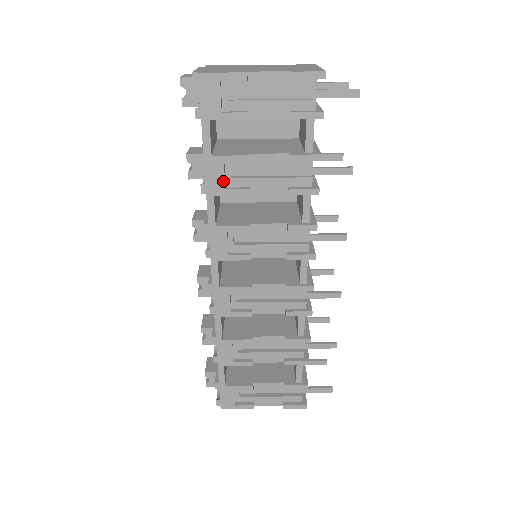
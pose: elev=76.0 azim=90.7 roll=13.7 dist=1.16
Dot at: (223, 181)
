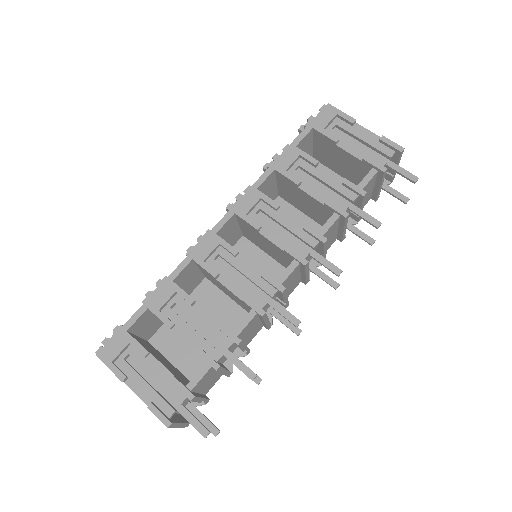
Dot at: (289, 165)
